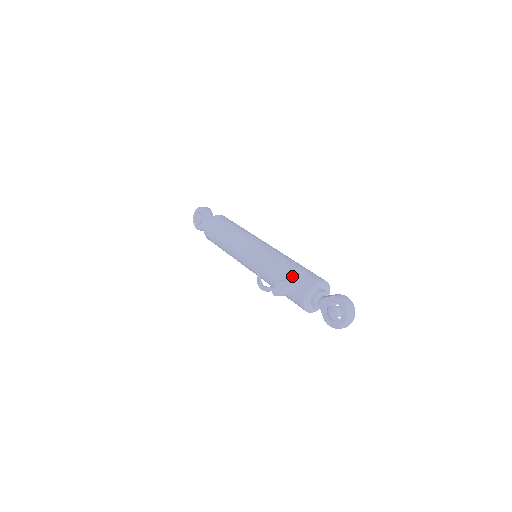
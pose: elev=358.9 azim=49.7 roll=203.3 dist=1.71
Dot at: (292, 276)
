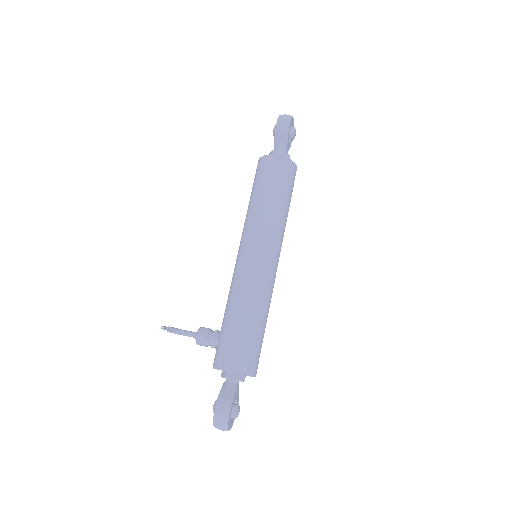
Dot at: (221, 335)
